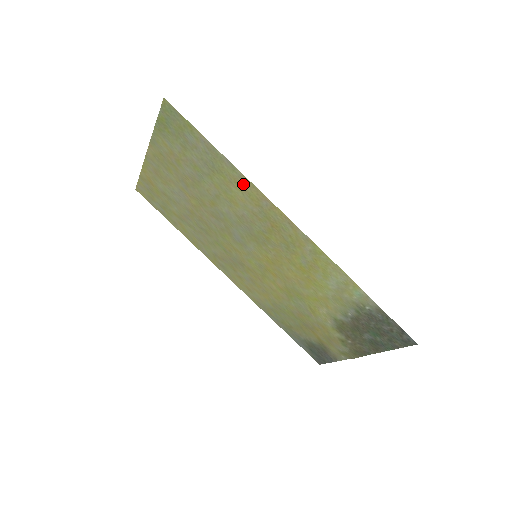
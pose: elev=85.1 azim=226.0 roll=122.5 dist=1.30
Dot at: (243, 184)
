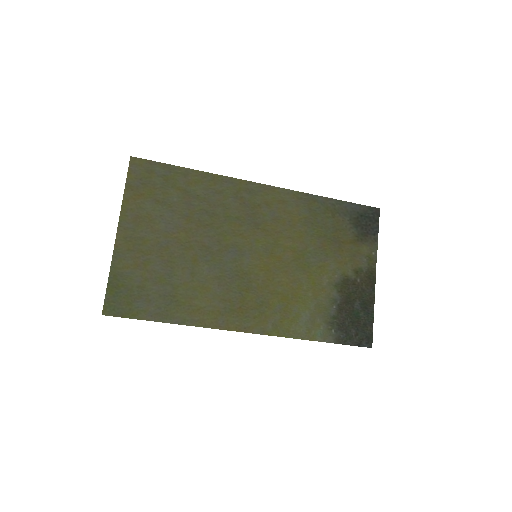
Dot at: (198, 317)
